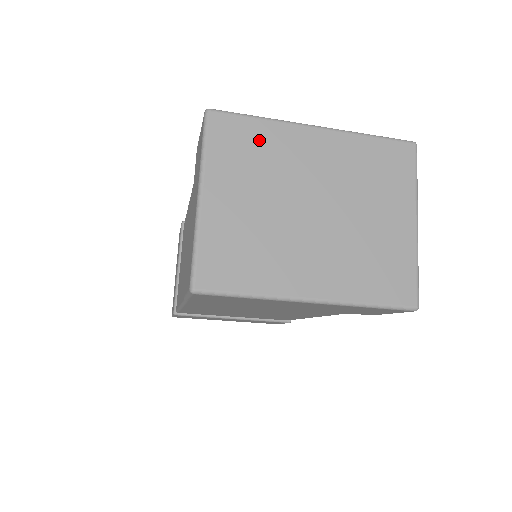
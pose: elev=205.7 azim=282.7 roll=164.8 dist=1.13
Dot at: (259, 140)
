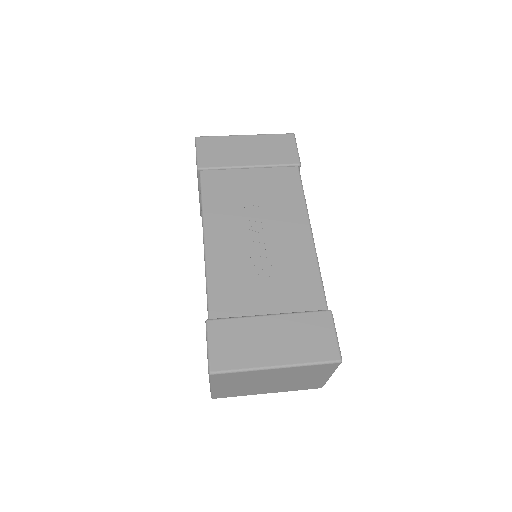
Dot at: (241, 376)
